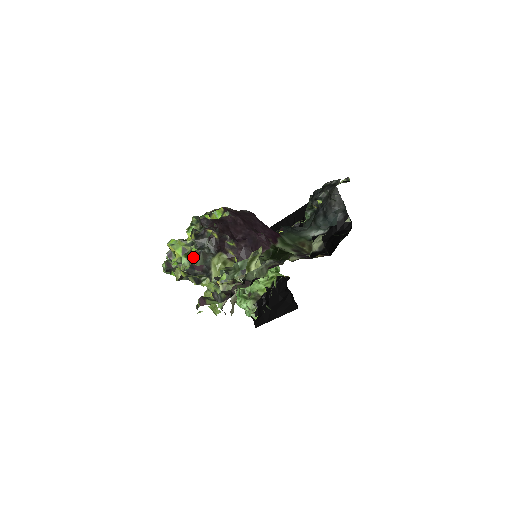
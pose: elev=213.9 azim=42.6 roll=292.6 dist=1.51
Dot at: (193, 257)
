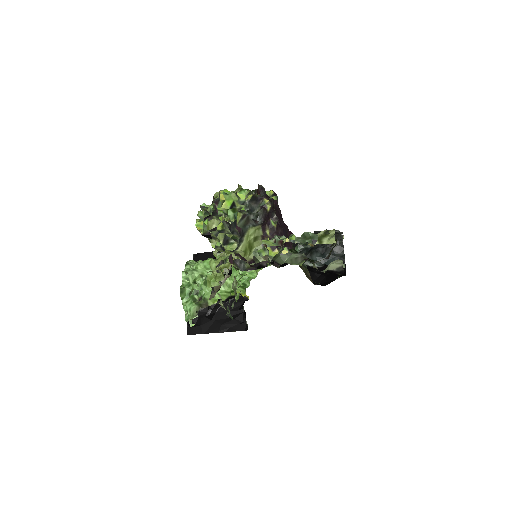
Dot at: (239, 215)
